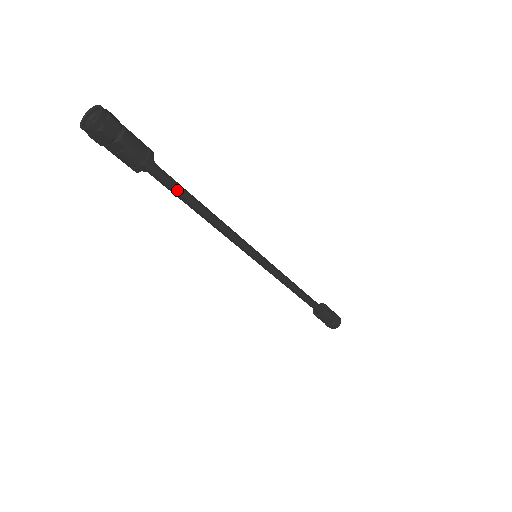
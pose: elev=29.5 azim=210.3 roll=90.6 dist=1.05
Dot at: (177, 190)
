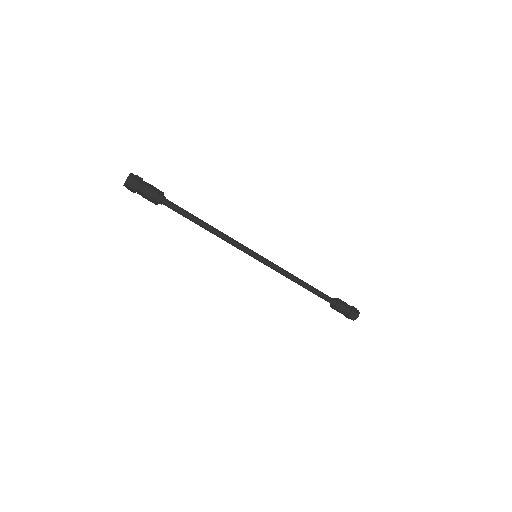
Dot at: (183, 214)
